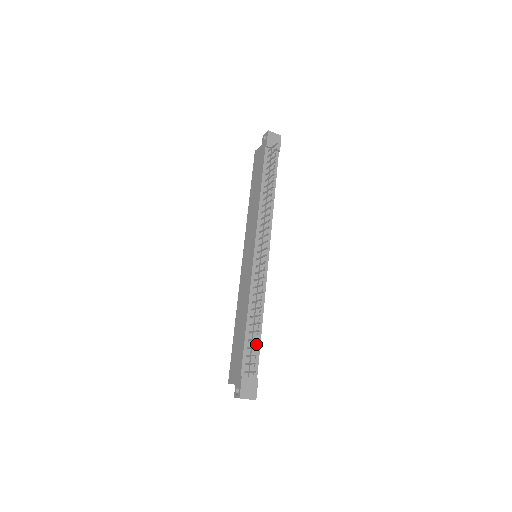
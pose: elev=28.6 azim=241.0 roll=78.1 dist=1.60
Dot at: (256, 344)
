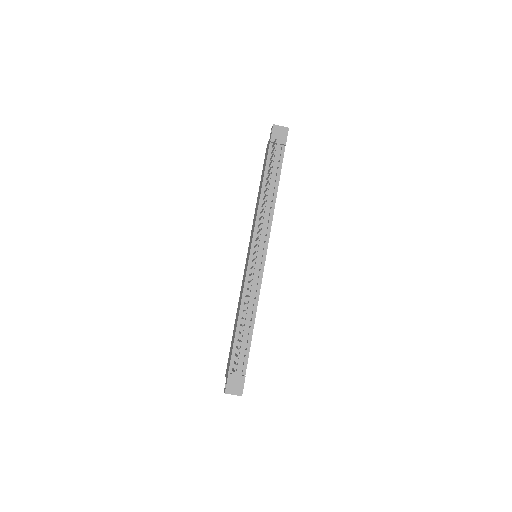
Dot at: (246, 343)
